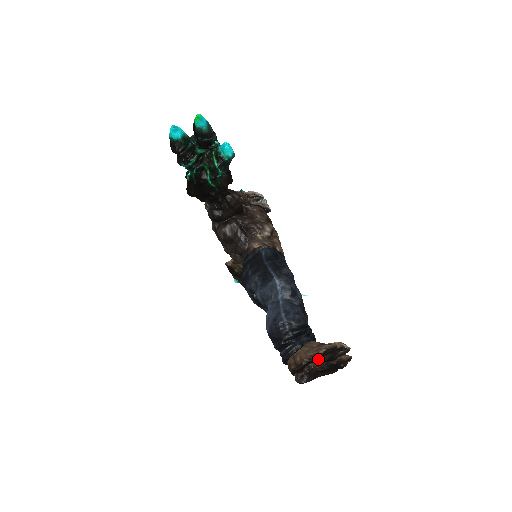
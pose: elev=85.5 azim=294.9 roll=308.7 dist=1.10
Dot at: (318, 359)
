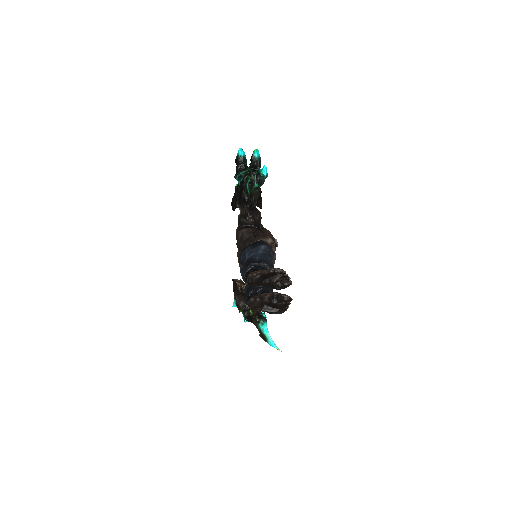
Dot at: (268, 279)
